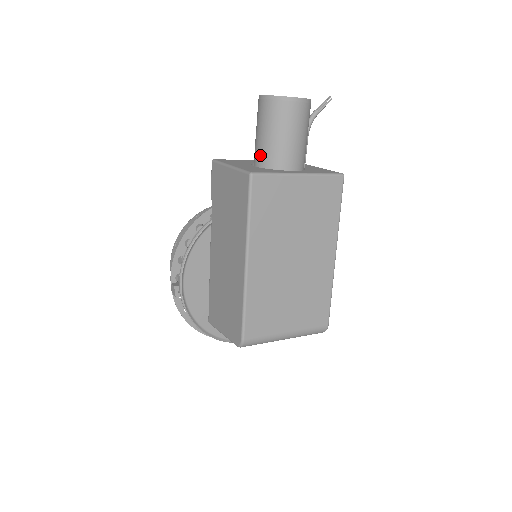
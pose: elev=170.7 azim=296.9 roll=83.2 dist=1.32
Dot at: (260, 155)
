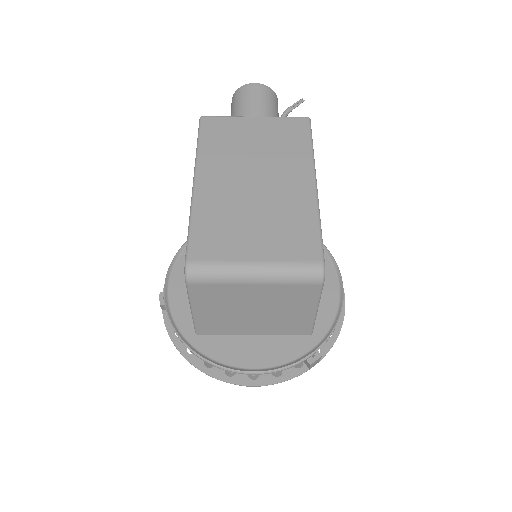
Dot at: occluded
